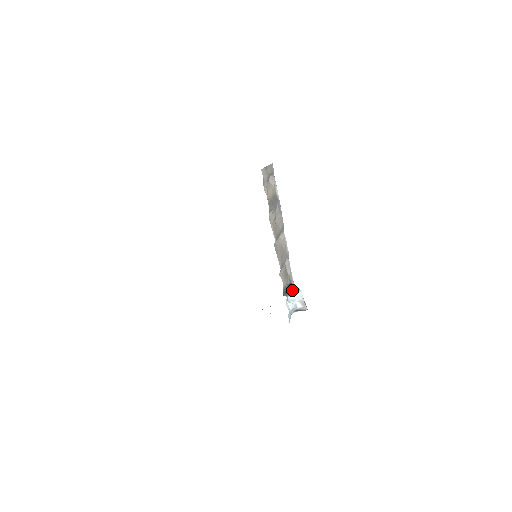
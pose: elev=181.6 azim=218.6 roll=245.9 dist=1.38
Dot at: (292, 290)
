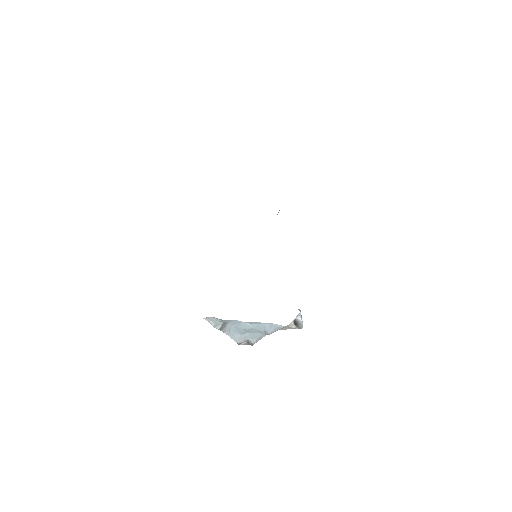
Dot at: occluded
